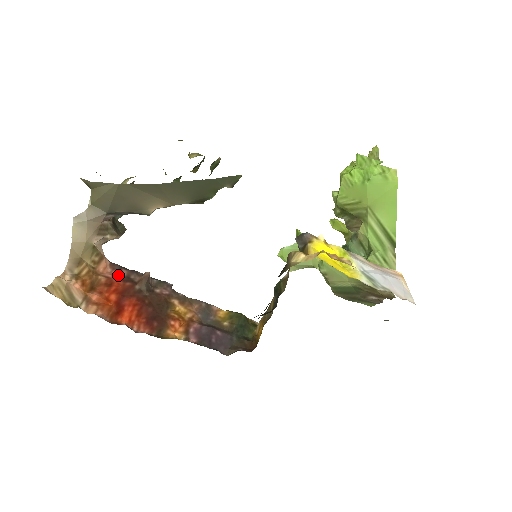
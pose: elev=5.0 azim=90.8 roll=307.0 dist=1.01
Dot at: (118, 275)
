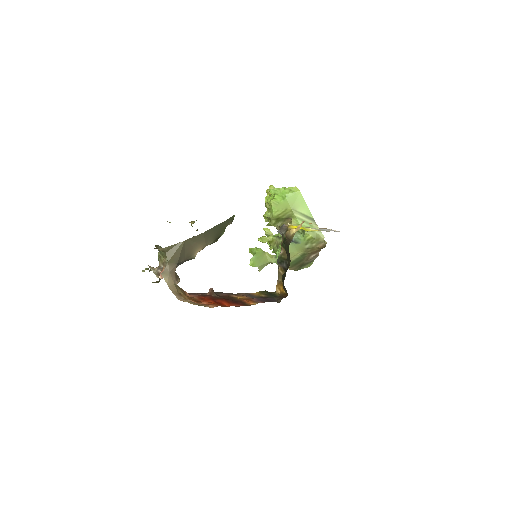
Dot at: (199, 296)
